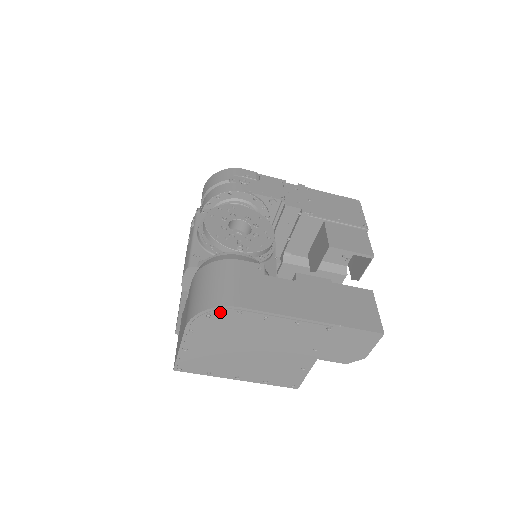
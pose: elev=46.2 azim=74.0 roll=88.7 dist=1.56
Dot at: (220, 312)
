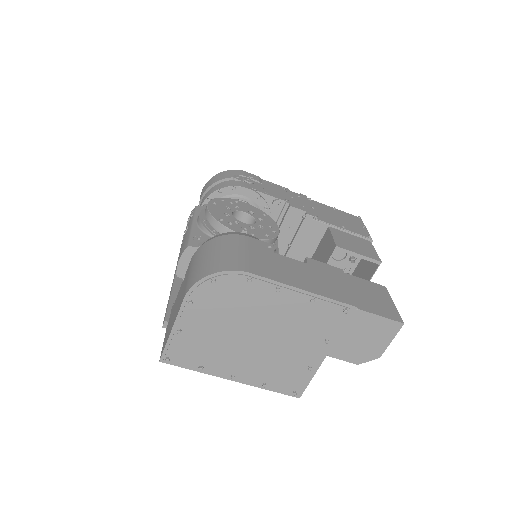
Dot at: (227, 278)
